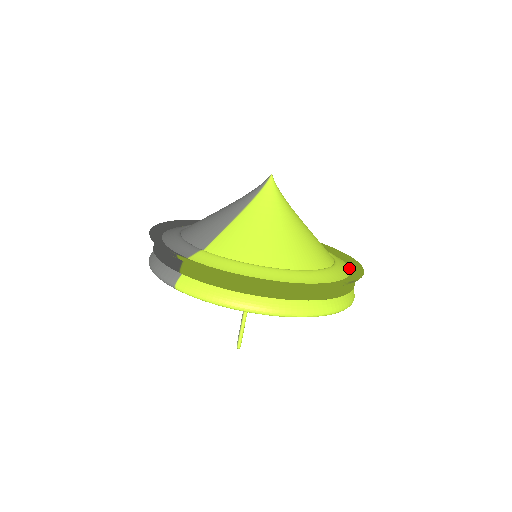
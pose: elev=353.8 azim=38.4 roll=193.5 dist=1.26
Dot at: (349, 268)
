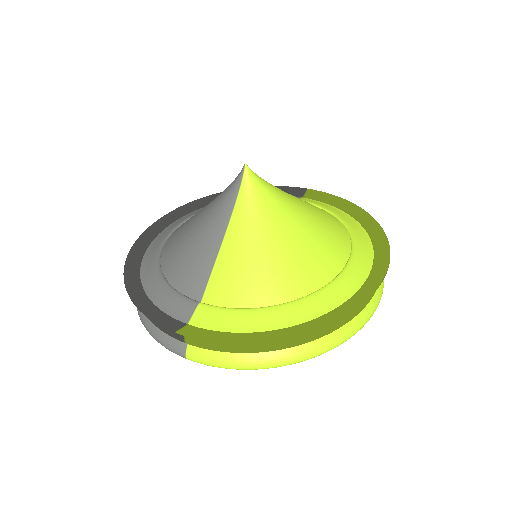
Dot at: (367, 235)
